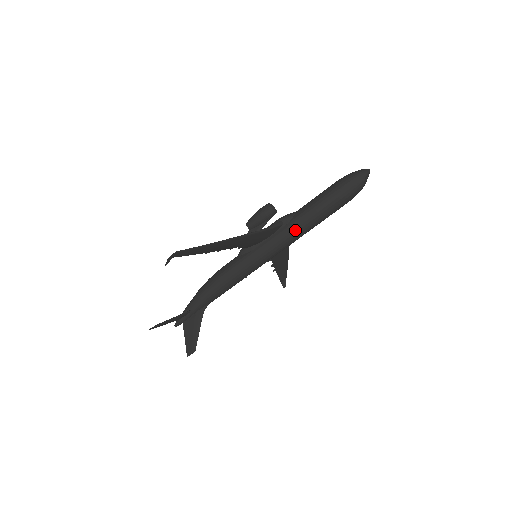
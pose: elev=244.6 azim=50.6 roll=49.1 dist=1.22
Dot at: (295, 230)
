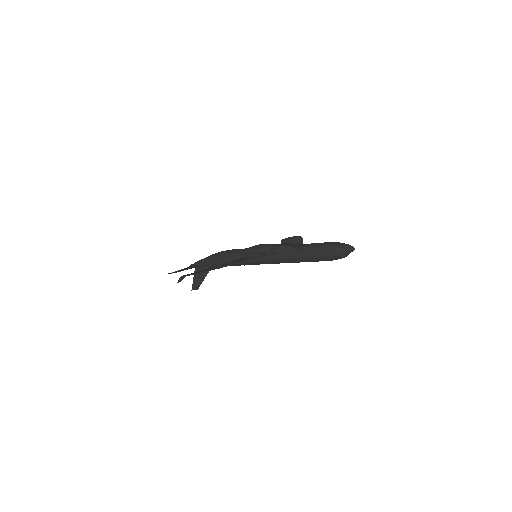
Dot at: (286, 260)
